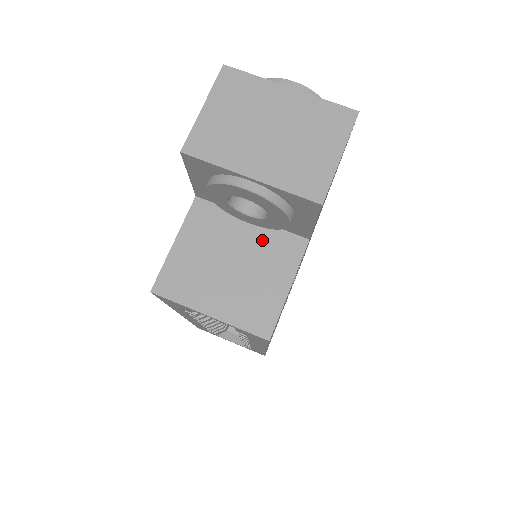
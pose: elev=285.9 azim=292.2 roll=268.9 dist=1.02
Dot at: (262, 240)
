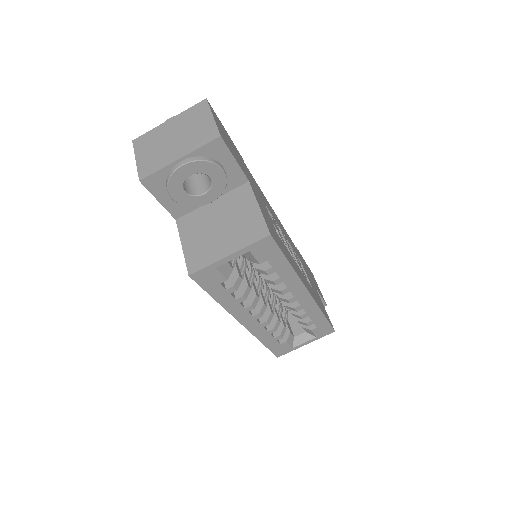
Dot at: (226, 203)
